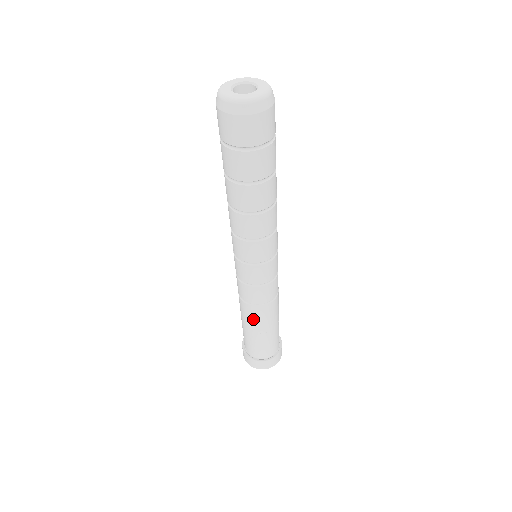
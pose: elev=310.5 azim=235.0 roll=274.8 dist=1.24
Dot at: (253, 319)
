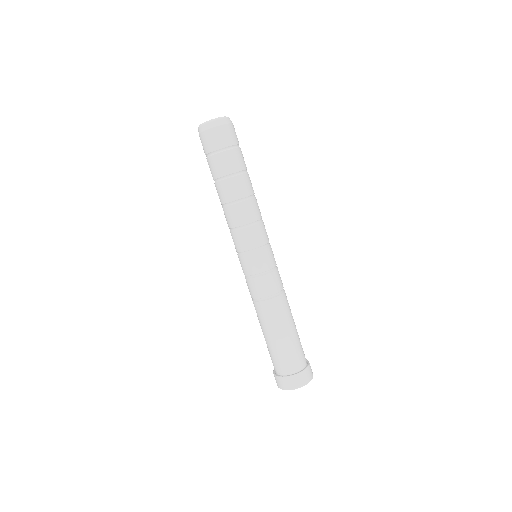
Dot at: (263, 319)
